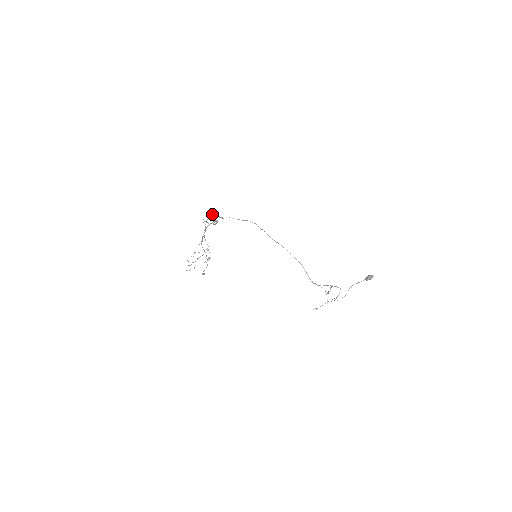
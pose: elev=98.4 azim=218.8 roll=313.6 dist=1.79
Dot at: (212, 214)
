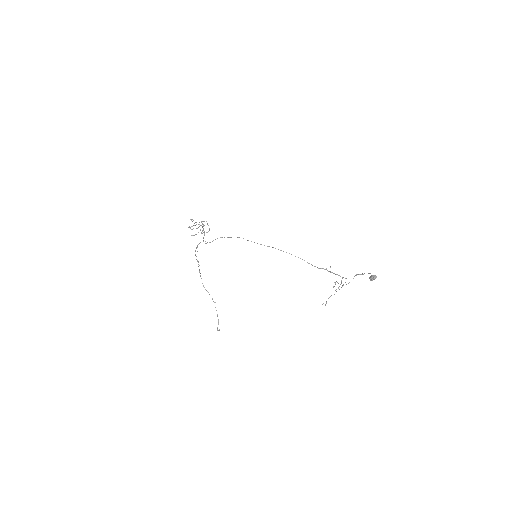
Dot at: (197, 246)
